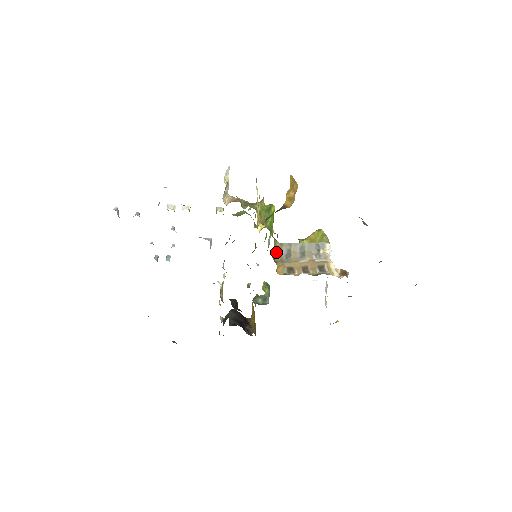
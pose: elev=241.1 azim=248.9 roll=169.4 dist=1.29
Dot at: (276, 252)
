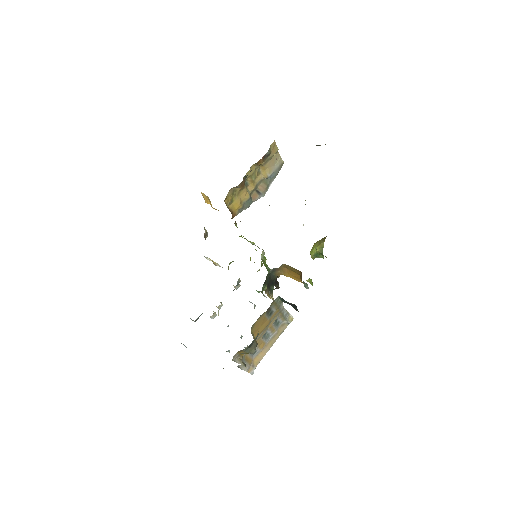
Dot at: occluded
